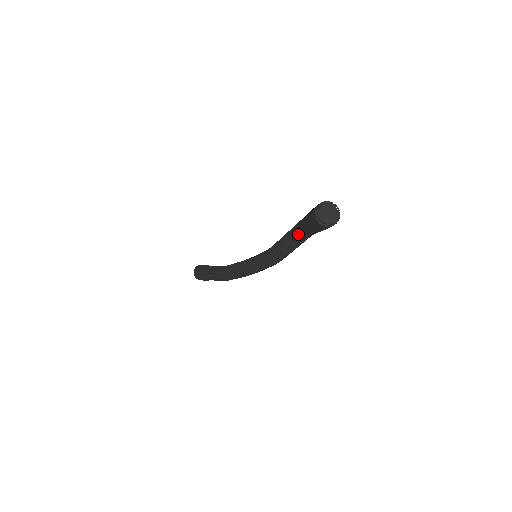
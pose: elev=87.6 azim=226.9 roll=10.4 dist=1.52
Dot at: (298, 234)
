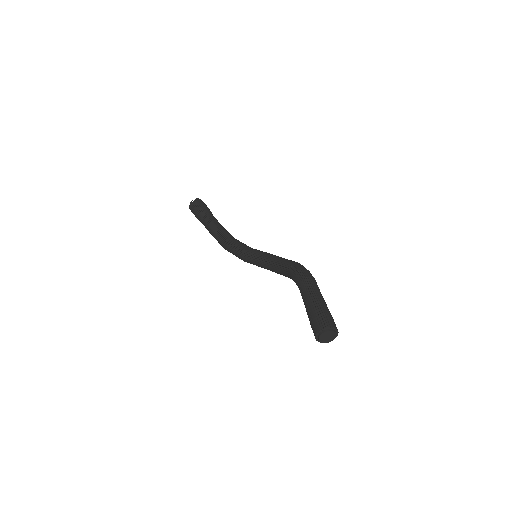
Dot at: occluded
